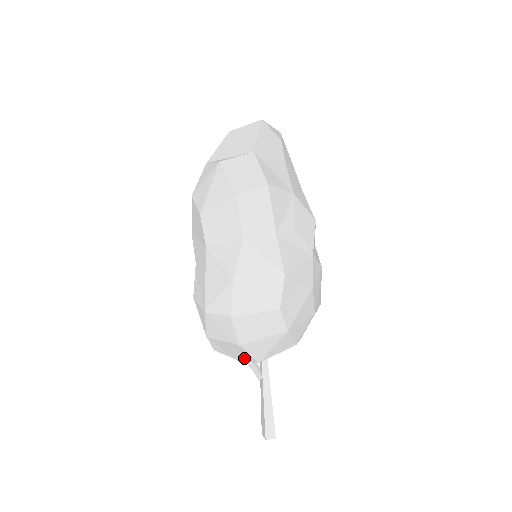
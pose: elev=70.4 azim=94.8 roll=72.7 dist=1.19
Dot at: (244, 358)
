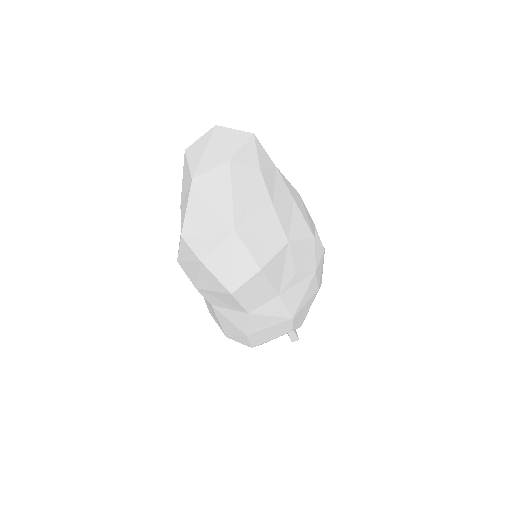
Dot at: occluded
